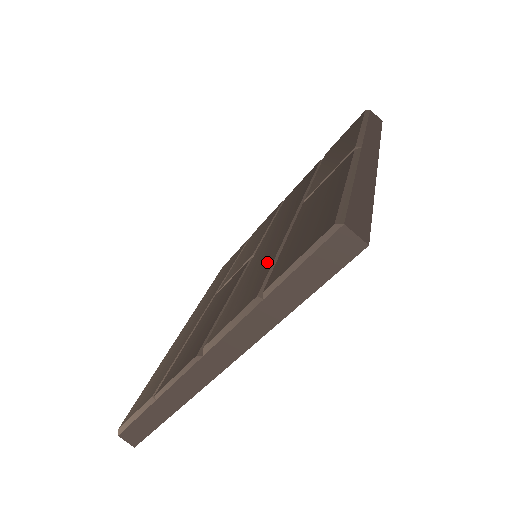
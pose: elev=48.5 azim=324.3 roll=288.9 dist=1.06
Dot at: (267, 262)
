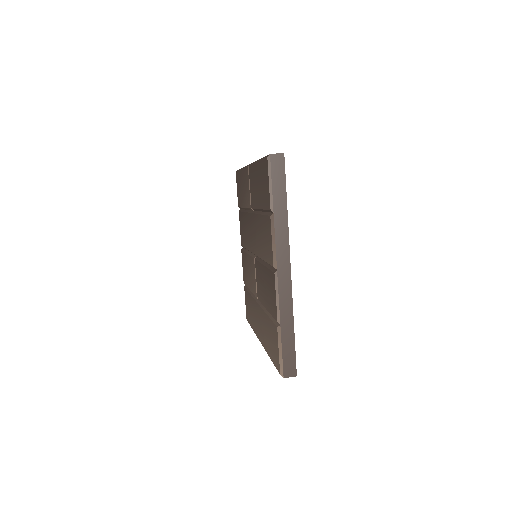
Dot at: (262, 223)
